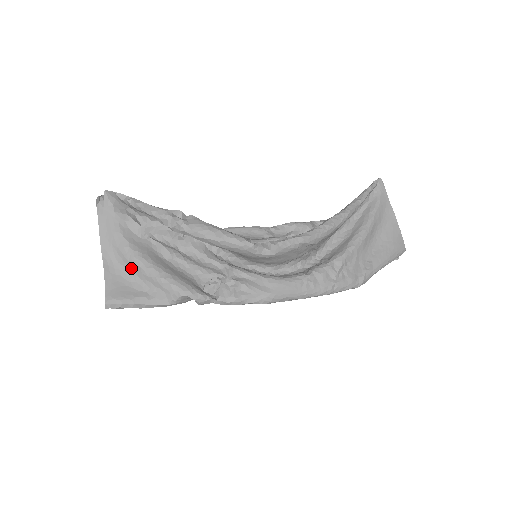
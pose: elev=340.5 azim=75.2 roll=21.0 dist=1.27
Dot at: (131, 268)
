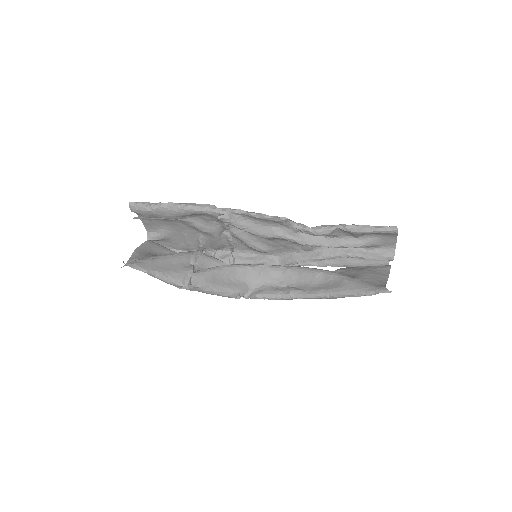
Dot at: occluded
